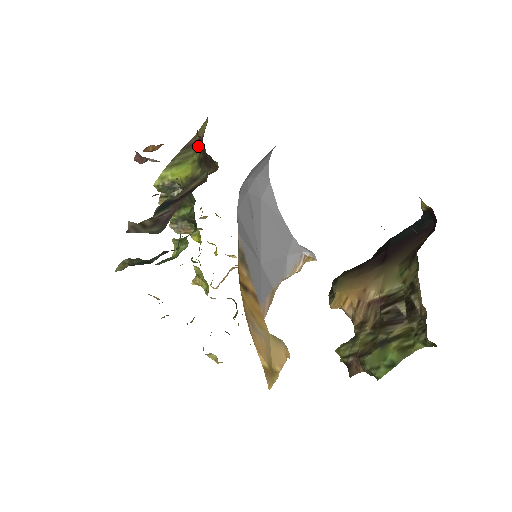
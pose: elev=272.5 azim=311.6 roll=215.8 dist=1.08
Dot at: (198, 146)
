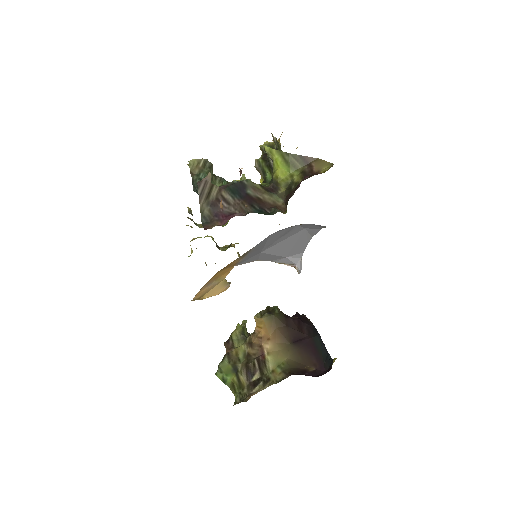
Dot at: (305, 173)
